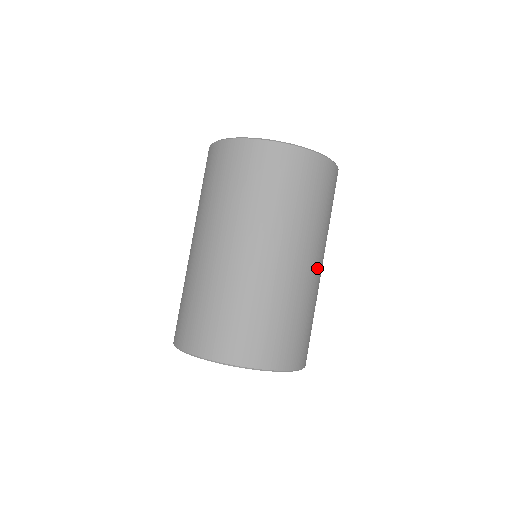
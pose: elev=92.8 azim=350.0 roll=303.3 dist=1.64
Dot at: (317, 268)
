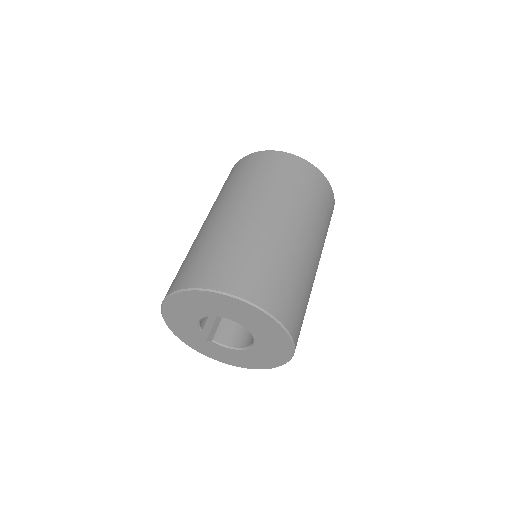
Dot at: (310, 248)
